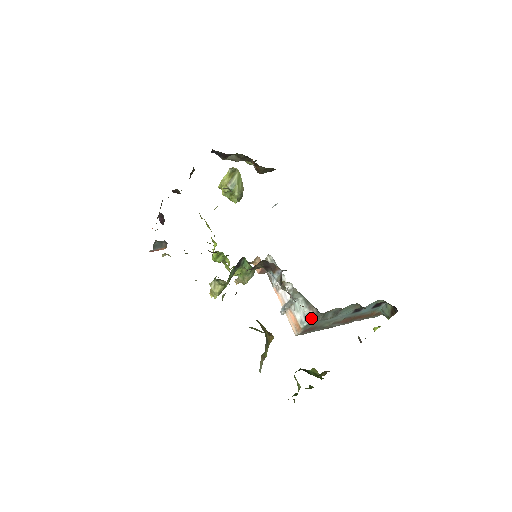
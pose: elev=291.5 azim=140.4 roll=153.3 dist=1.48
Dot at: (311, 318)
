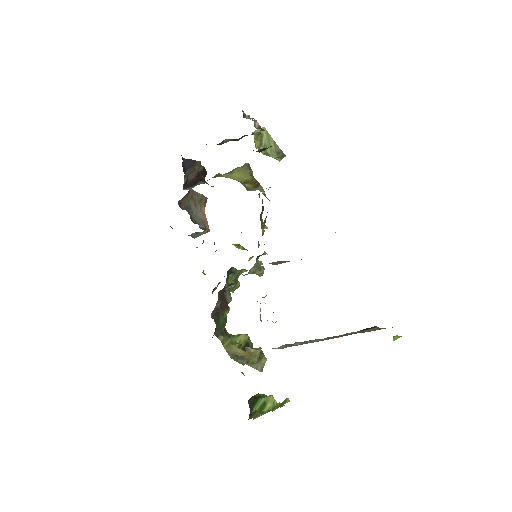
Dot at: occluded
